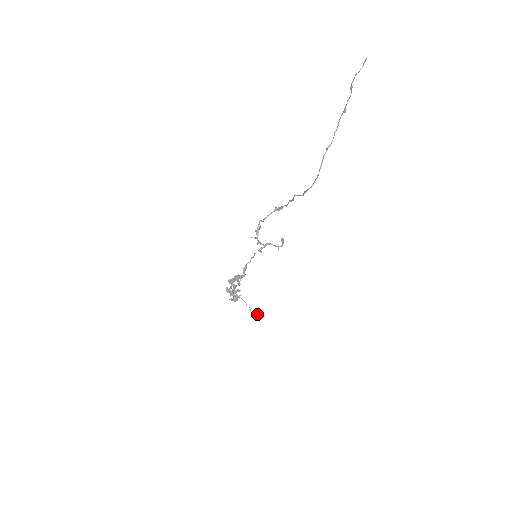
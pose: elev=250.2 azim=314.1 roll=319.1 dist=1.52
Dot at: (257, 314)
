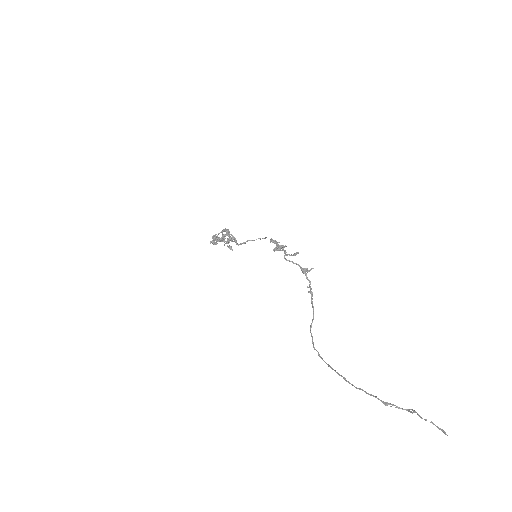
Dot at: (228, 247)
